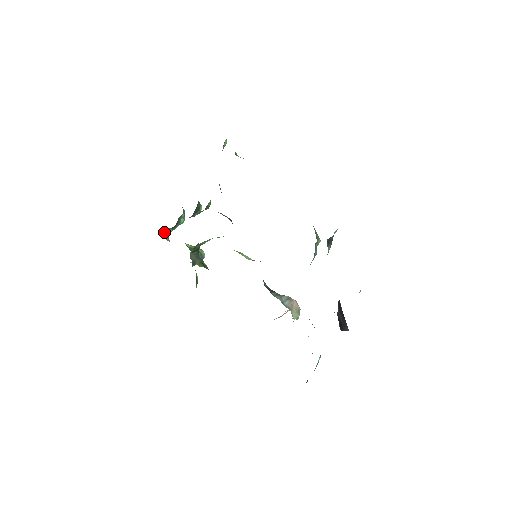
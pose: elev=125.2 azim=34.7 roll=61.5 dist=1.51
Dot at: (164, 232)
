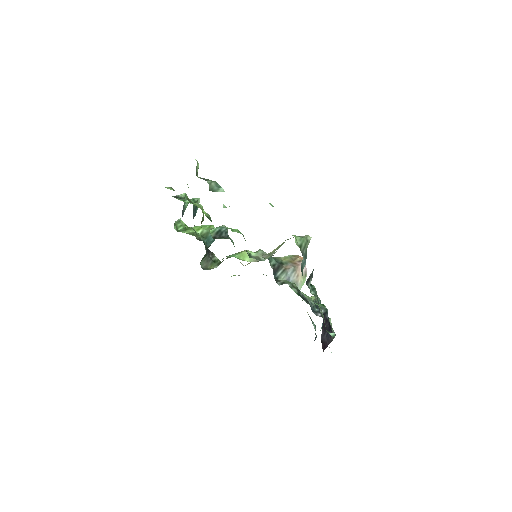
Dot at: (174, 224)
